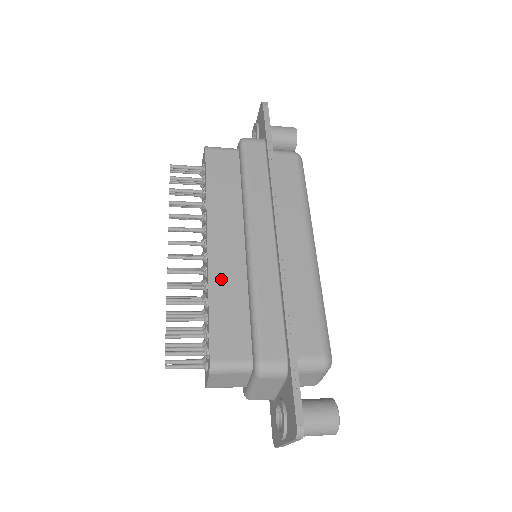
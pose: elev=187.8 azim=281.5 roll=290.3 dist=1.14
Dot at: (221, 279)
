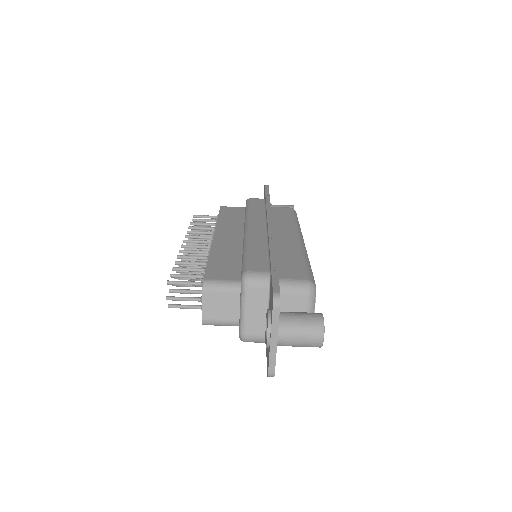
Dot at: (221, 249)
